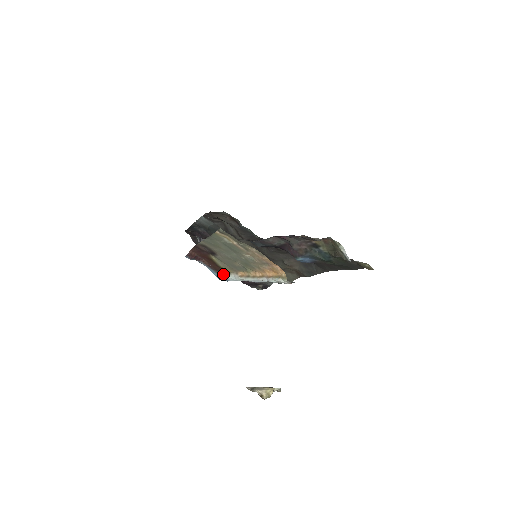
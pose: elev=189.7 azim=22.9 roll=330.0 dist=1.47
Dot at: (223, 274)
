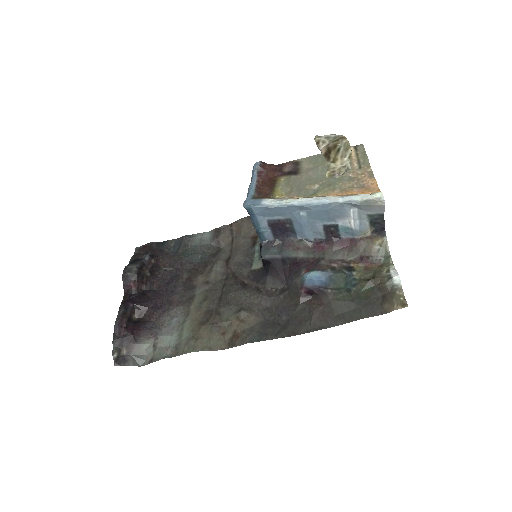
Dot at: (263, 197)
